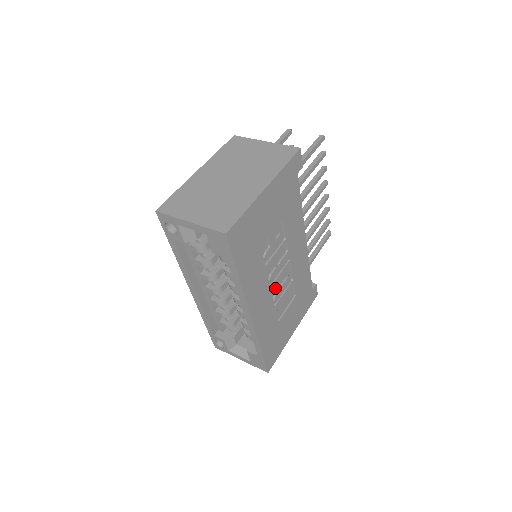
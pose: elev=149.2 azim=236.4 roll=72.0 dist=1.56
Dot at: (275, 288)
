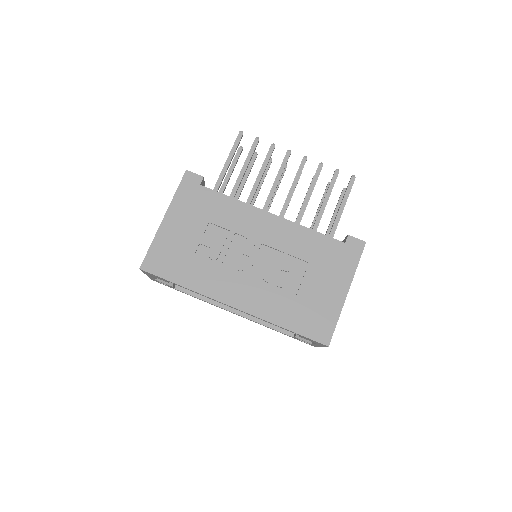
Dot at: (259, 272)
